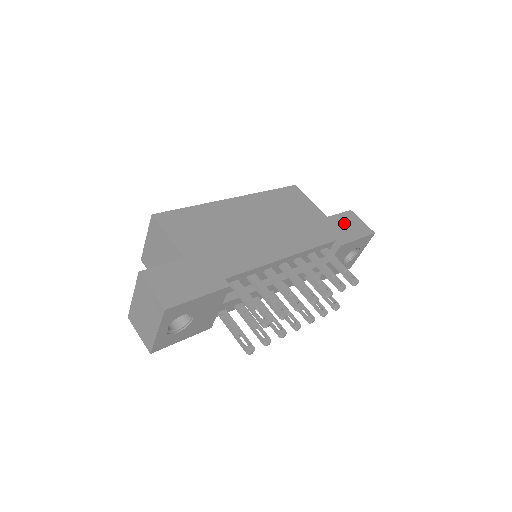
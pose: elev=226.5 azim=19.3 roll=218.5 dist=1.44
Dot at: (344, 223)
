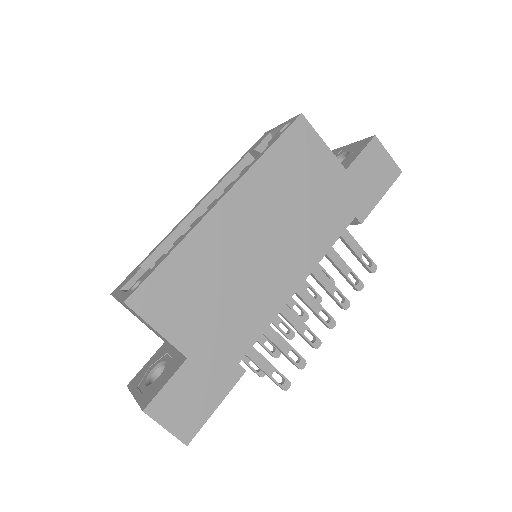
Dot at: (366, 172)
